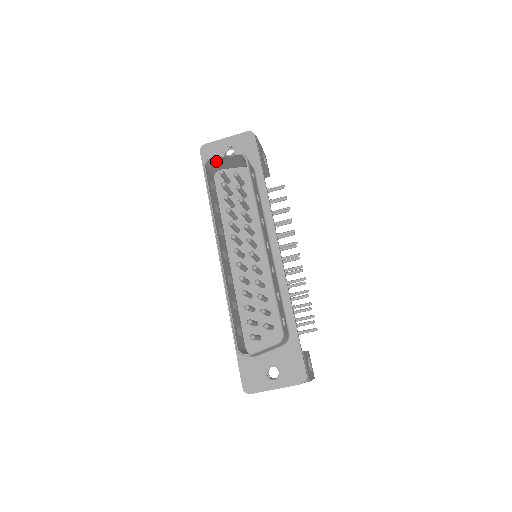
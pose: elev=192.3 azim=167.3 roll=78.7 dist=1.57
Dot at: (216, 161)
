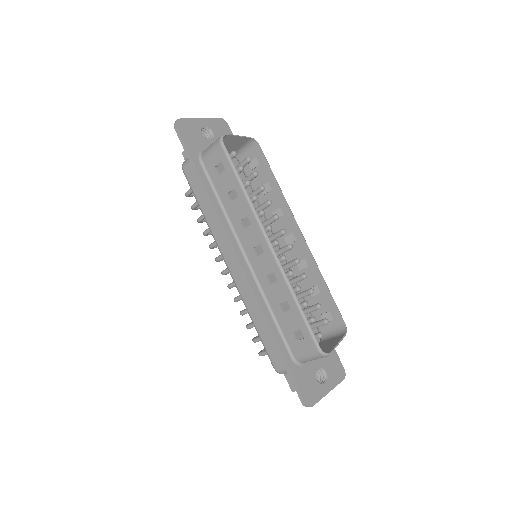
Dot at: occluded
